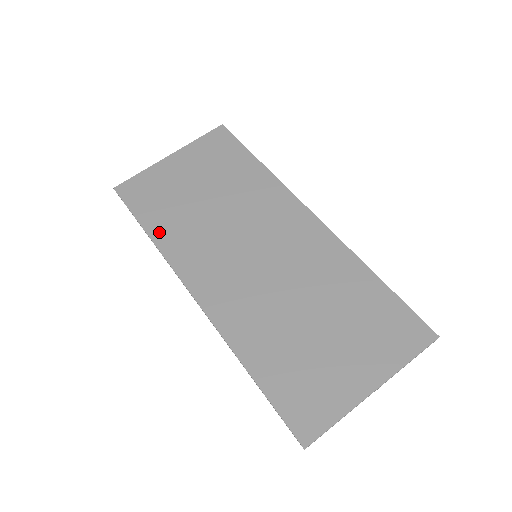
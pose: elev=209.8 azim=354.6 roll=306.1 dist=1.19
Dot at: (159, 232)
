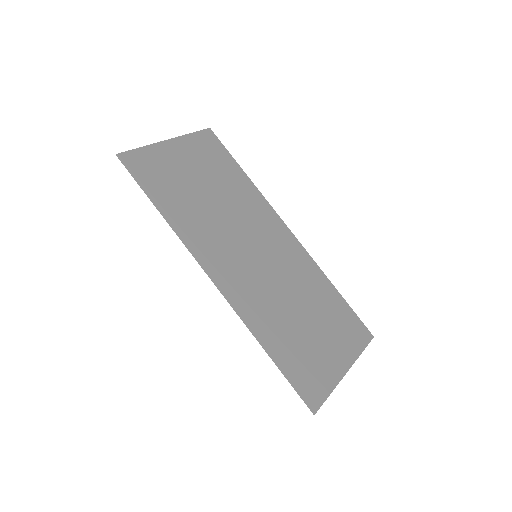
Dot at: (173, 214)
